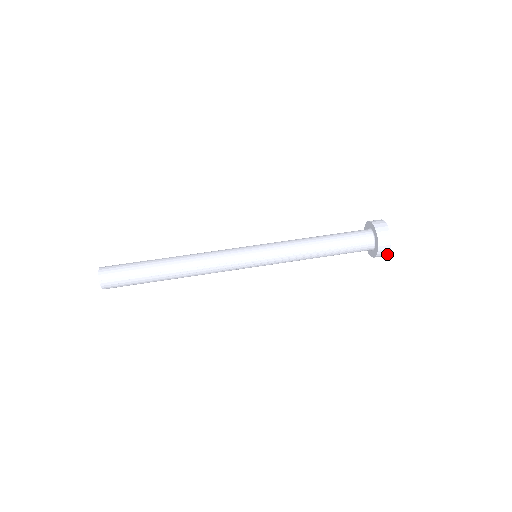
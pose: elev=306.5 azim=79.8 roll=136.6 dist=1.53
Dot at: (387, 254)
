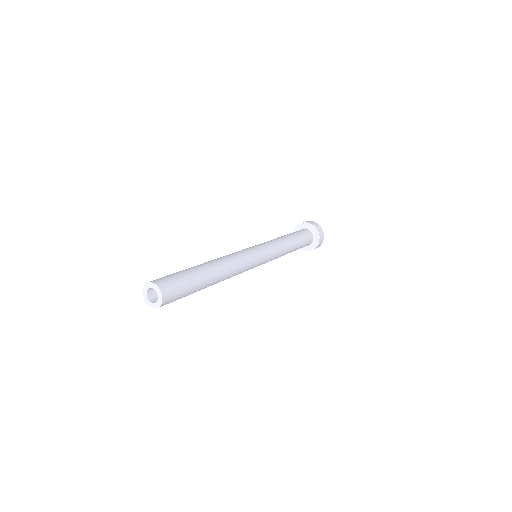
Dot at: (322, 242)
